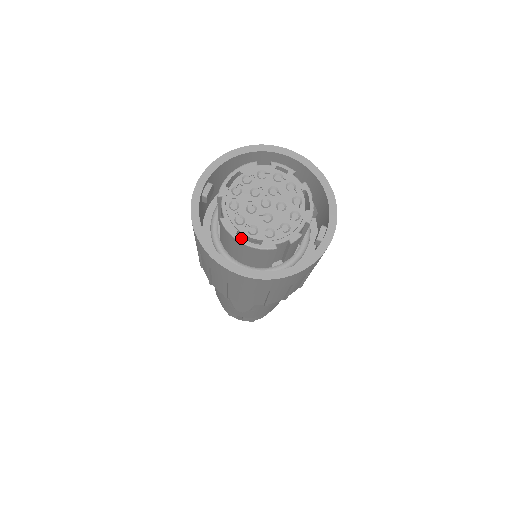
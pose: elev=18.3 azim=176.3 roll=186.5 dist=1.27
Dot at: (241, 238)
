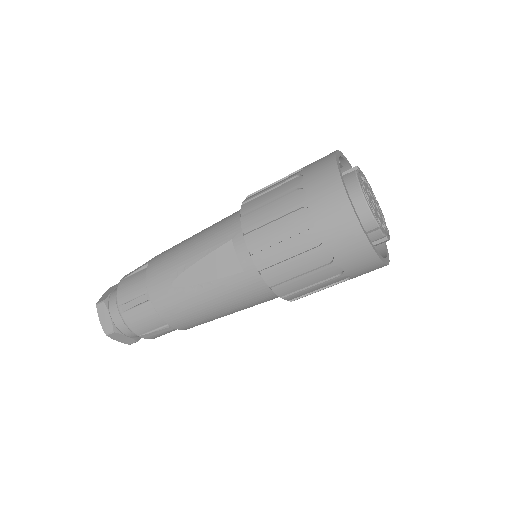
Dot at: (362, 189)
